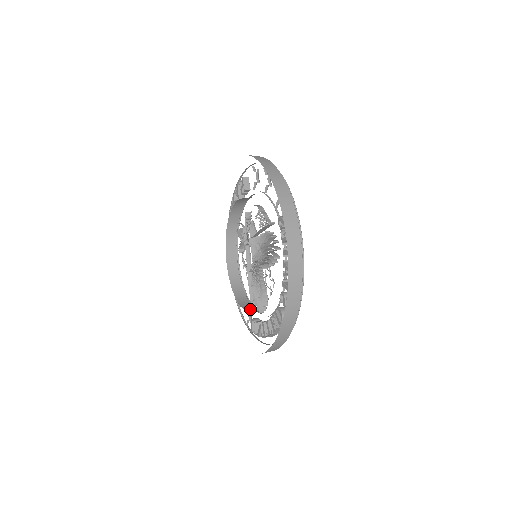
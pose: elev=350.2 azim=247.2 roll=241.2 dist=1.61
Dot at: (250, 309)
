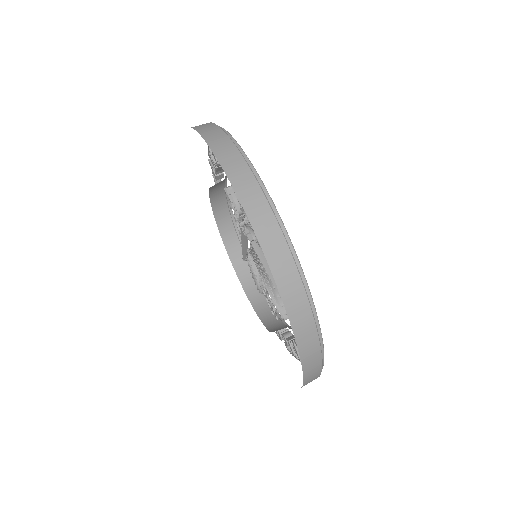
Dot at: (242, 268)
